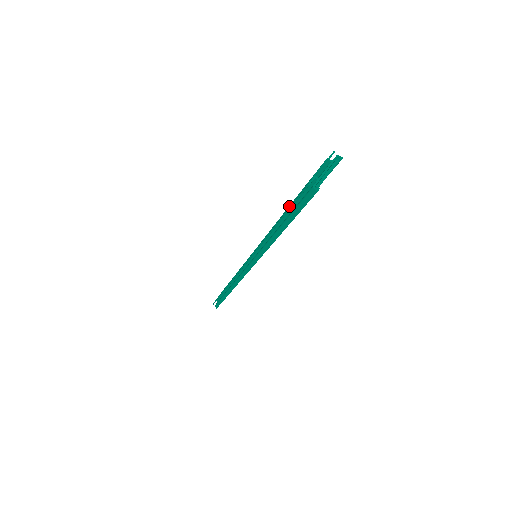
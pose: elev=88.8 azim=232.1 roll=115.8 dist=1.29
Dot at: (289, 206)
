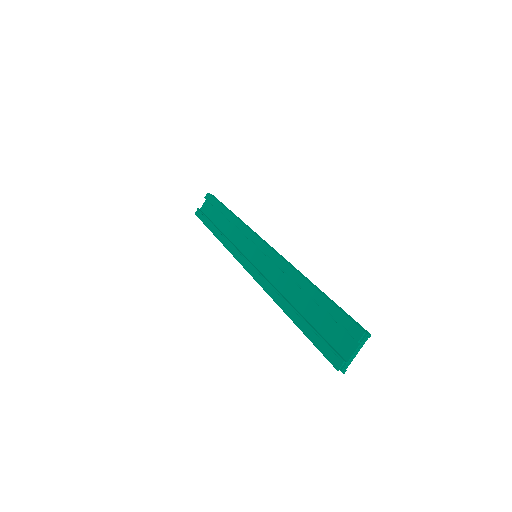
Dot at: (310, 328)
